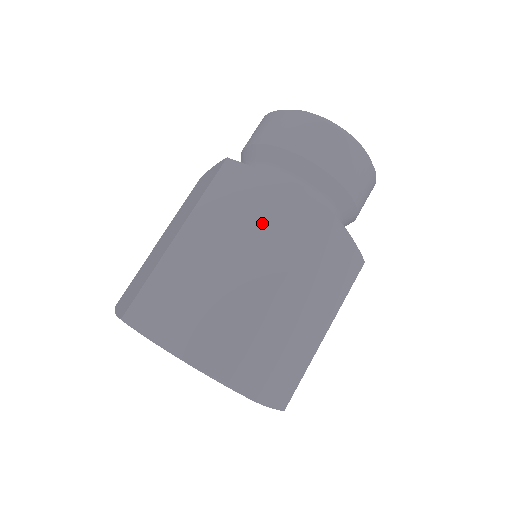
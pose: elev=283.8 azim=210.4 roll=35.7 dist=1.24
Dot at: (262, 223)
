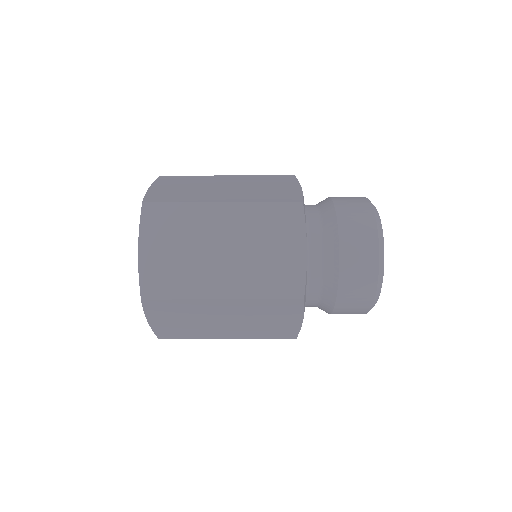
Dot at: (265, 259)
